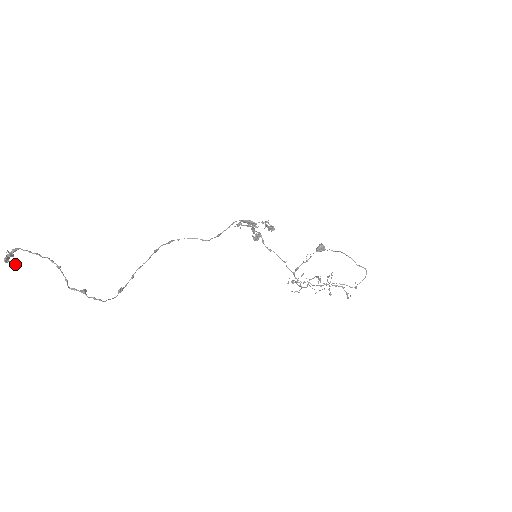
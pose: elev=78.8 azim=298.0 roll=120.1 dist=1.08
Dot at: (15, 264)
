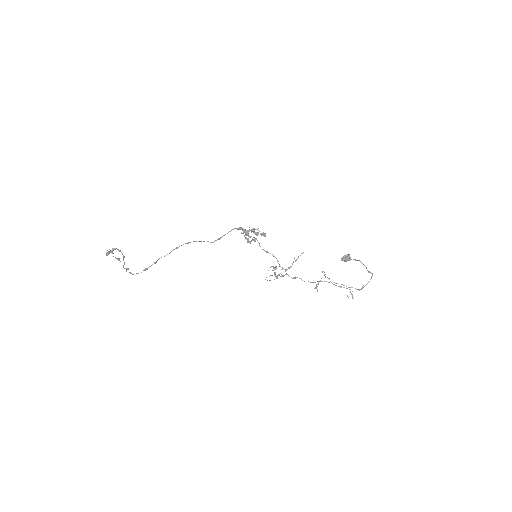
Dot at: (119, 259)
